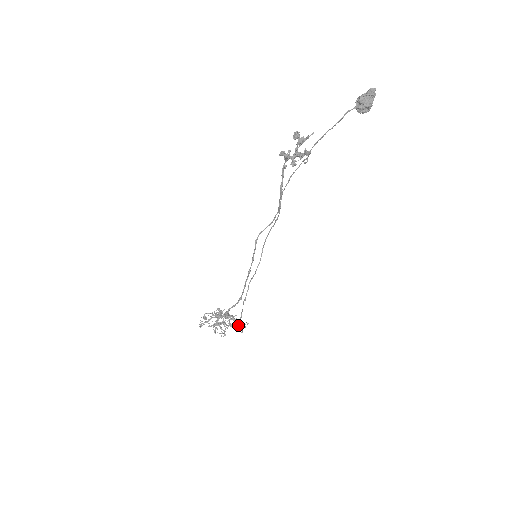
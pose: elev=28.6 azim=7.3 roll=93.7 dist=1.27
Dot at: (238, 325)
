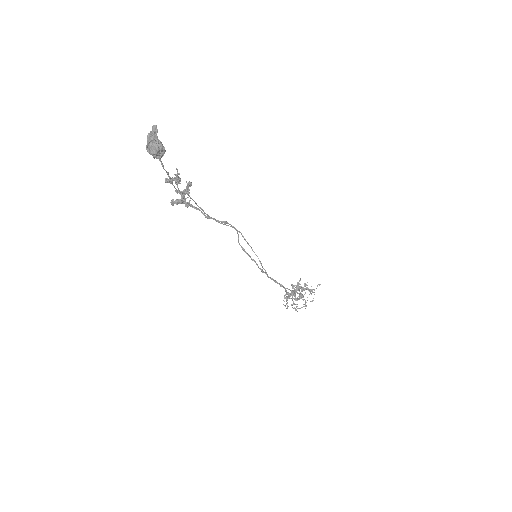
Dot at: occluded
